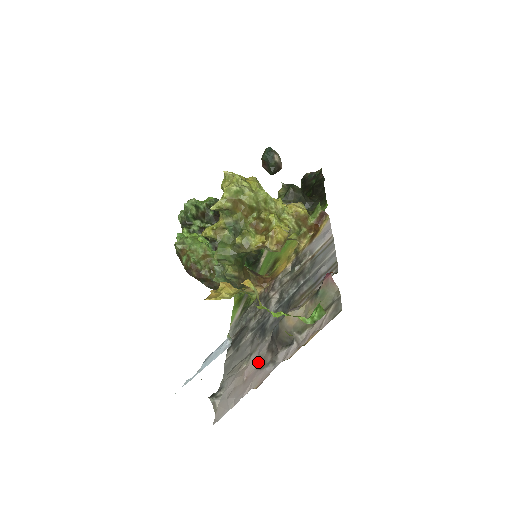
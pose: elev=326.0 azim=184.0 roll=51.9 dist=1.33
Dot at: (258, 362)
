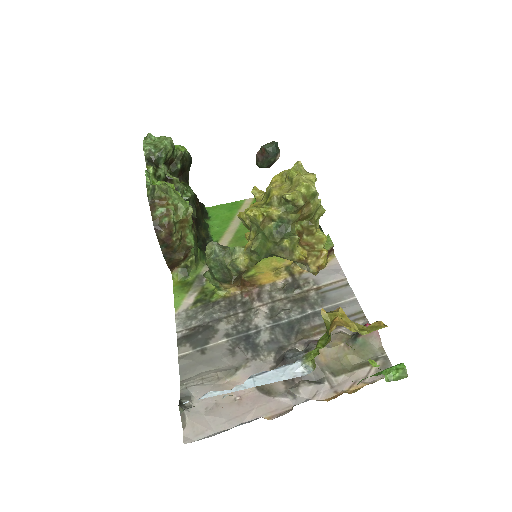
Dot at: occluded
